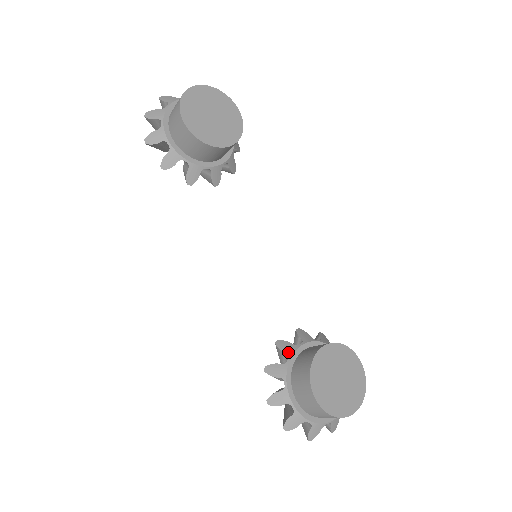
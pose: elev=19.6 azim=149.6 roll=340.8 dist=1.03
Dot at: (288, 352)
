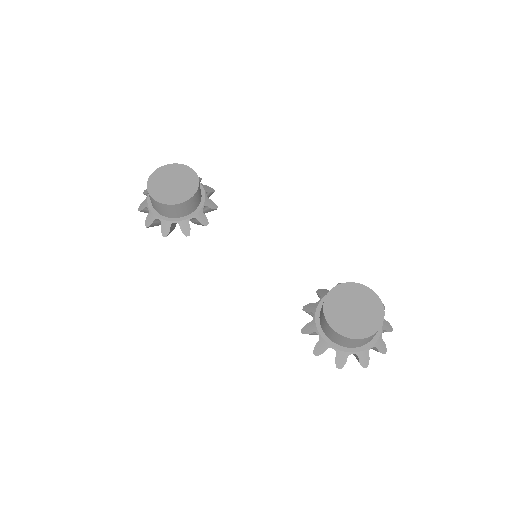
Dot at: (312, 311)
